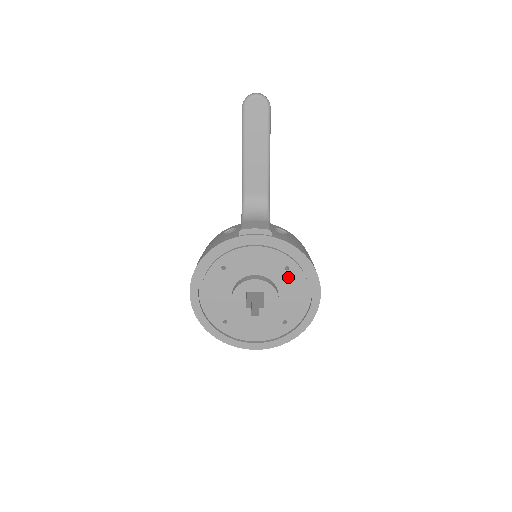
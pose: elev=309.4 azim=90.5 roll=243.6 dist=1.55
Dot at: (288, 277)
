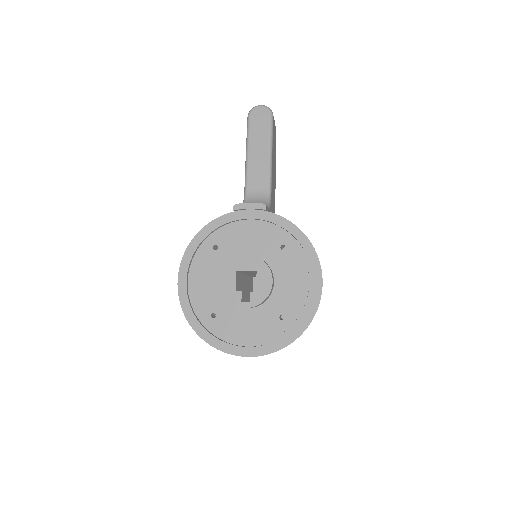
Dot at: (284, 258)
